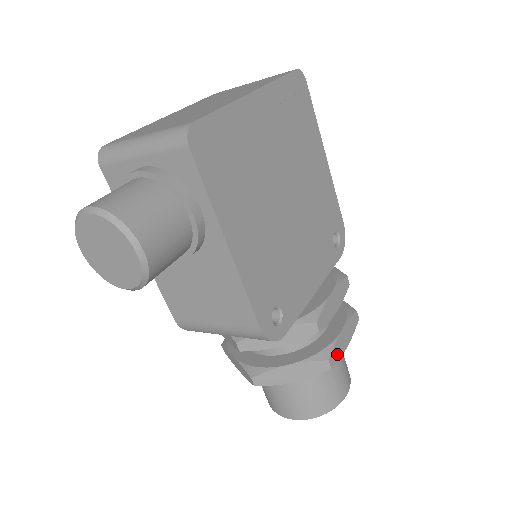
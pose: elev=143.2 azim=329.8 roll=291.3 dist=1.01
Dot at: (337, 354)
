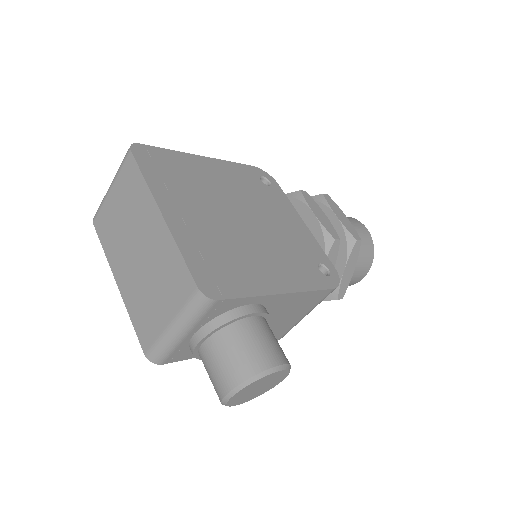
Dot at: (352, 230)
